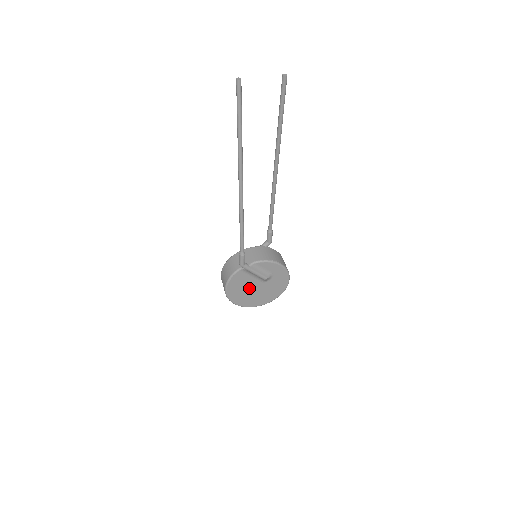
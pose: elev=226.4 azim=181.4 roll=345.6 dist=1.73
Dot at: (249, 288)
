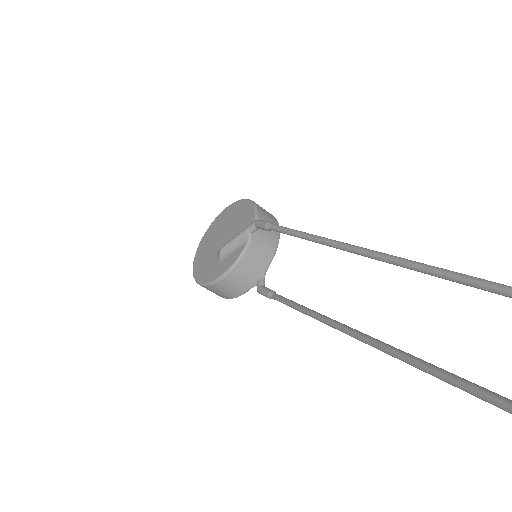
Dot at: occluded
